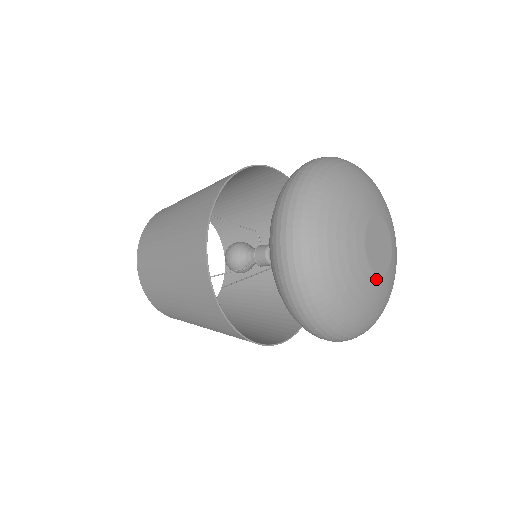
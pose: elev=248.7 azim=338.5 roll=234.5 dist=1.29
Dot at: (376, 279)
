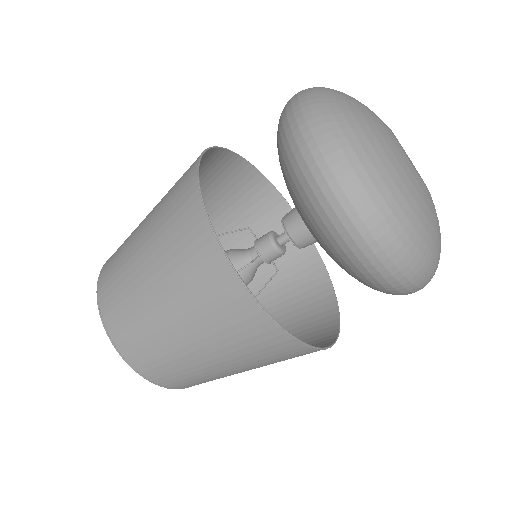
Dot at: (426, 190)
